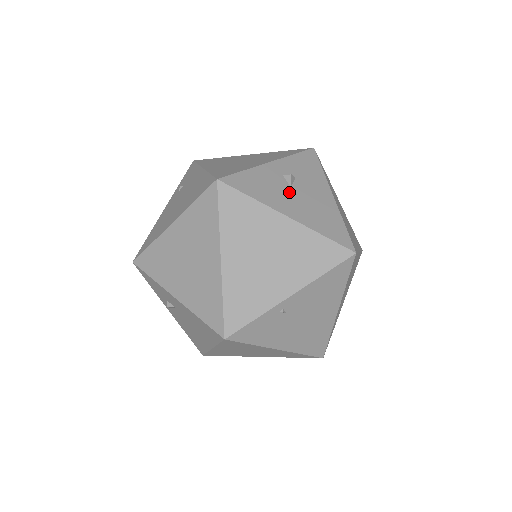
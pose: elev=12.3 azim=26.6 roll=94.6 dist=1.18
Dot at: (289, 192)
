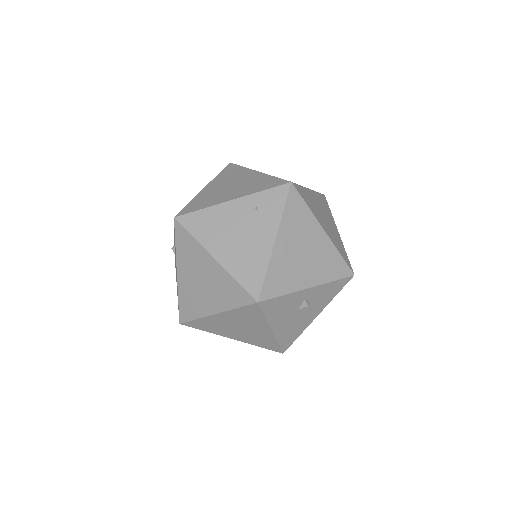
Dot at: (293, 313)
